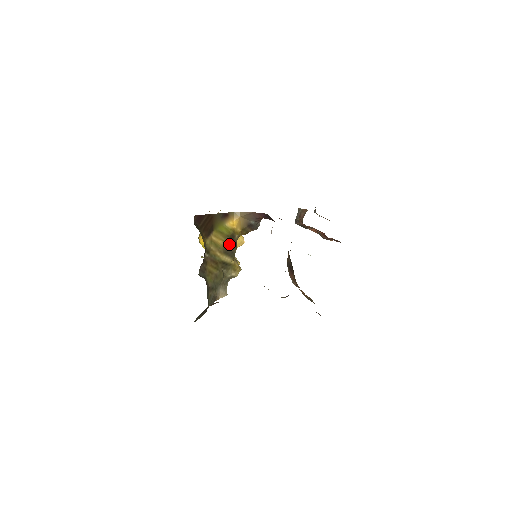
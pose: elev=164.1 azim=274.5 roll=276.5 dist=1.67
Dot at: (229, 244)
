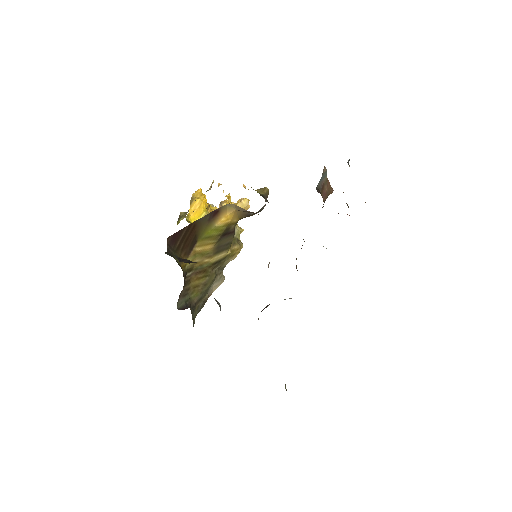
Dot at: (222, 239)
